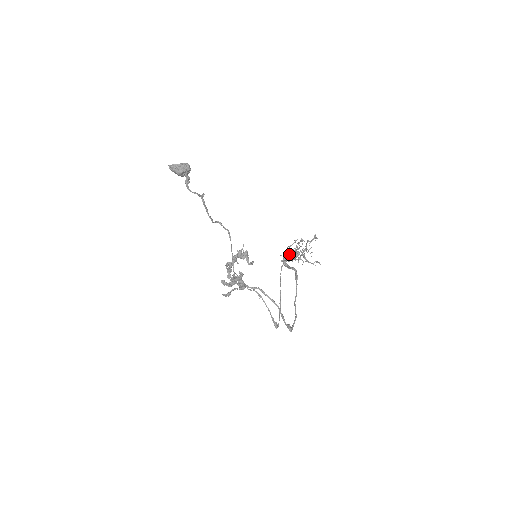
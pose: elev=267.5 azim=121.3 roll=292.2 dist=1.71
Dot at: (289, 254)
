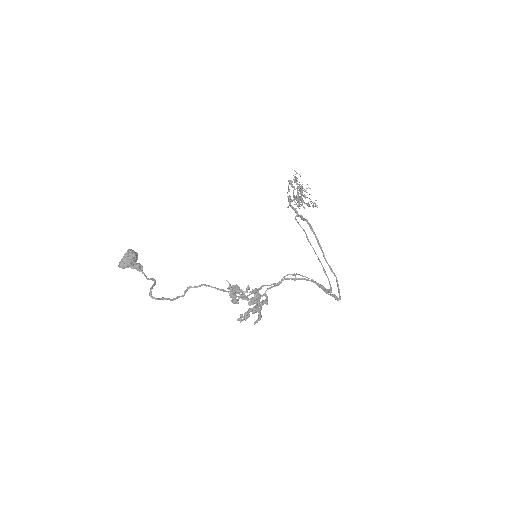
Dot at: (294, 199)
